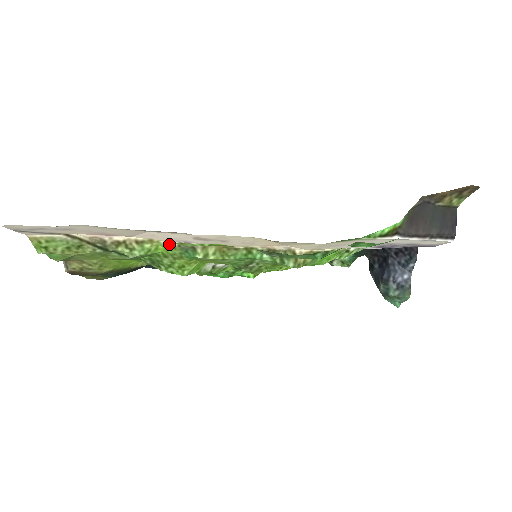
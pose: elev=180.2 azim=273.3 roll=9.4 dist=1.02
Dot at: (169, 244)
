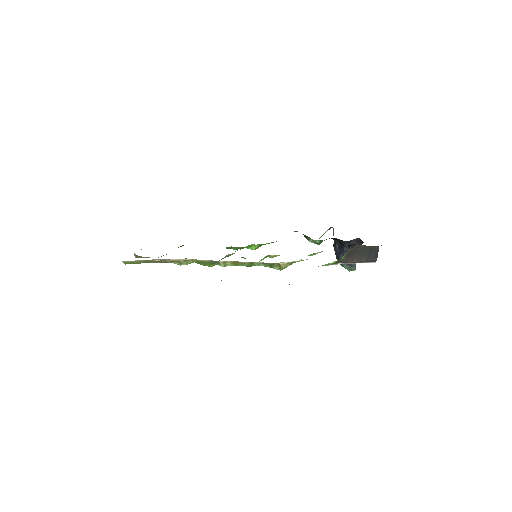
Dot at: (203, 260)
